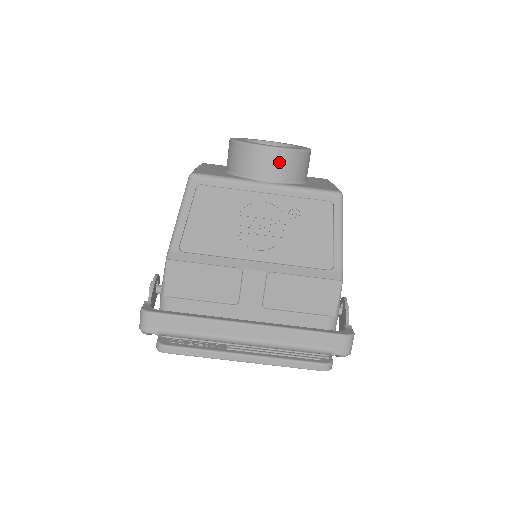
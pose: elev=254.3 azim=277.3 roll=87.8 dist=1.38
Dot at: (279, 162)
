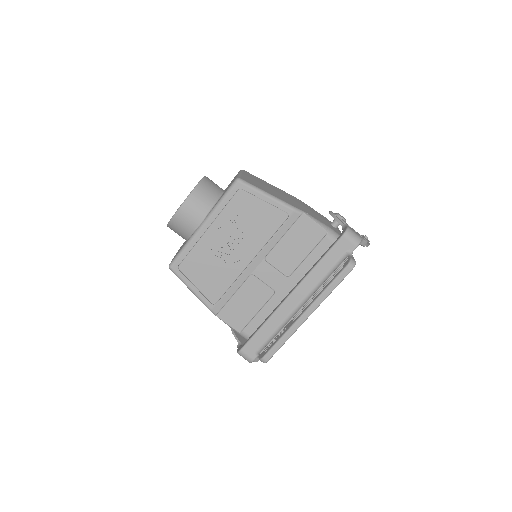
Dot at: (193, 208)
